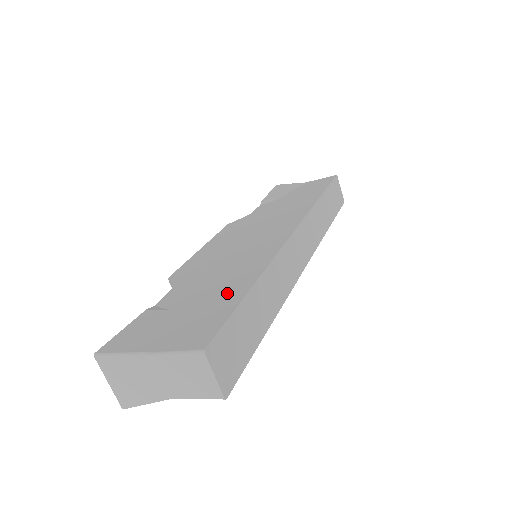
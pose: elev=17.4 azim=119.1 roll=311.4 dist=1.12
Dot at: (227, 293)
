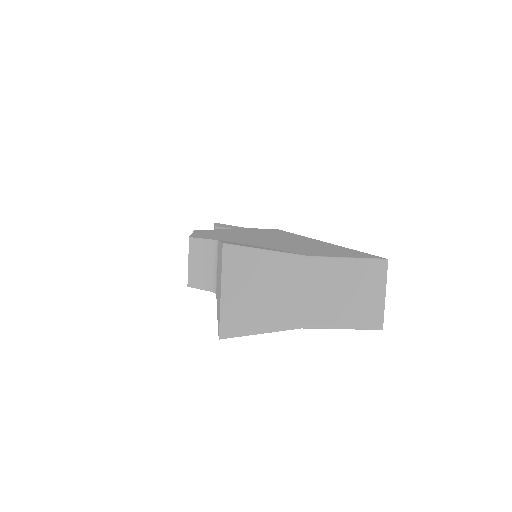
Dot at: (319, 246)
